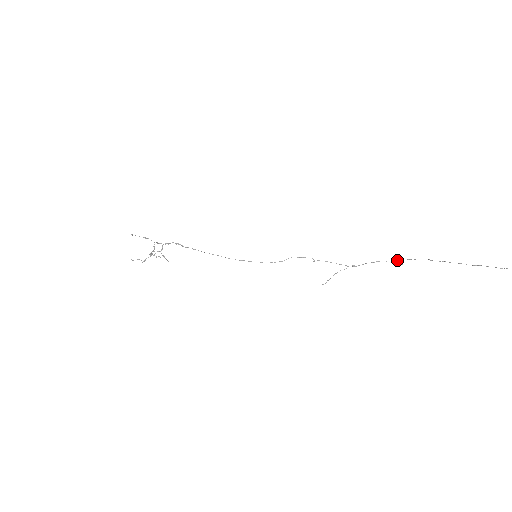
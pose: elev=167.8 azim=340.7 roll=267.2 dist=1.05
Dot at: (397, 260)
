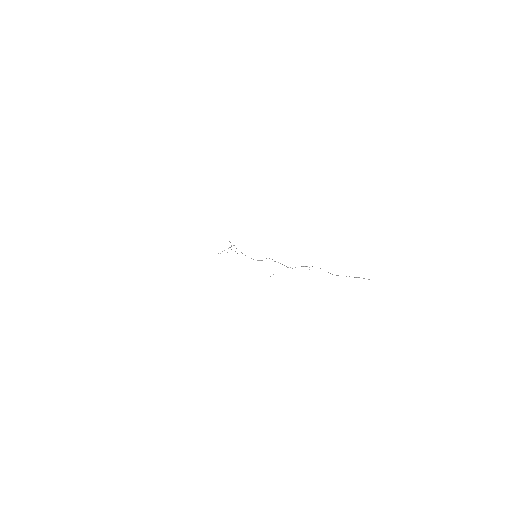
Dot at: occluded
